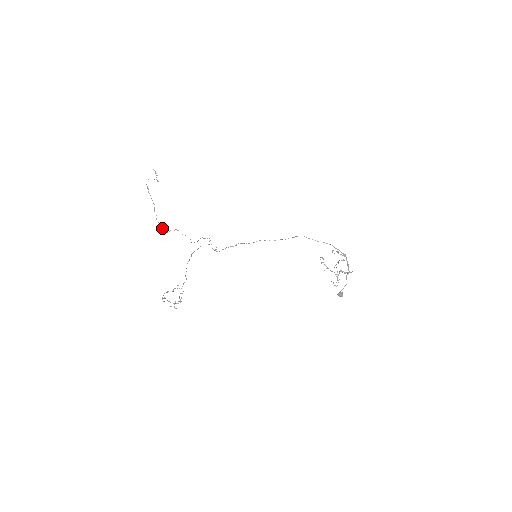
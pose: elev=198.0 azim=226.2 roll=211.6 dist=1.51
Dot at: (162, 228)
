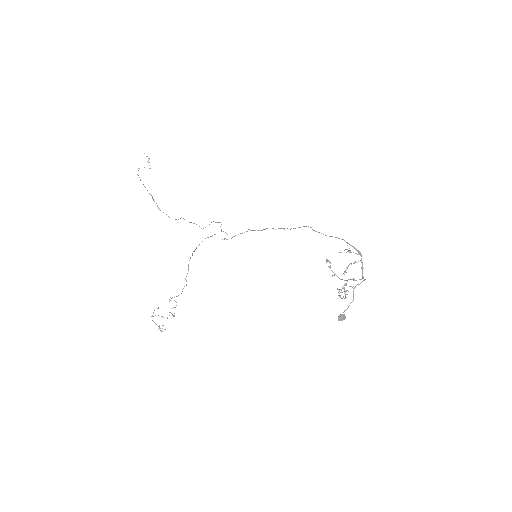
Dot at: (168, 216)
